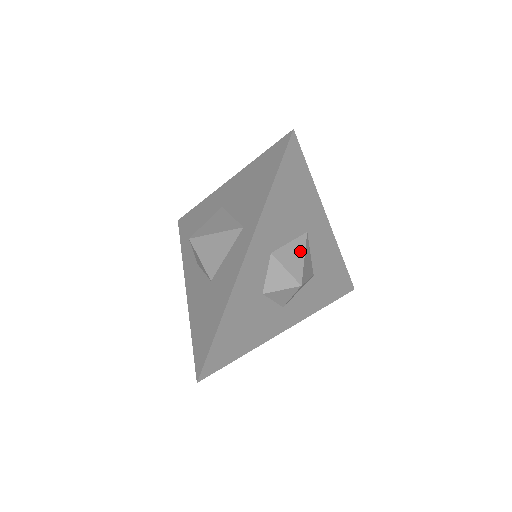
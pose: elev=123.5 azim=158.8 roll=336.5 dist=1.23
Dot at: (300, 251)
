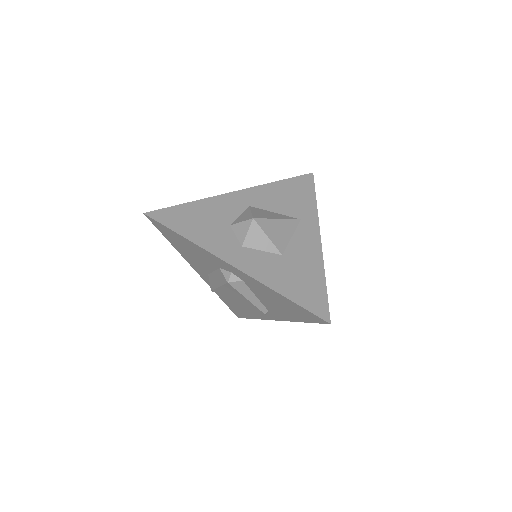
Dot at: occluded
